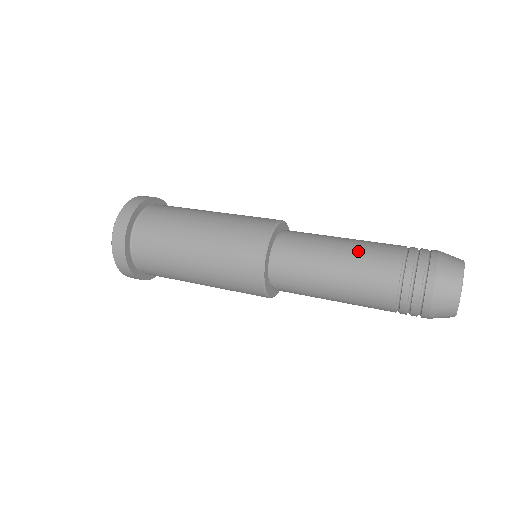
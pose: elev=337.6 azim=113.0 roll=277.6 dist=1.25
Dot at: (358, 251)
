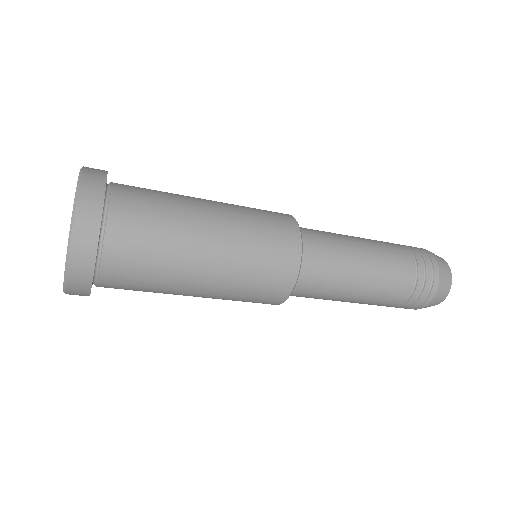
Dot at: occluded
